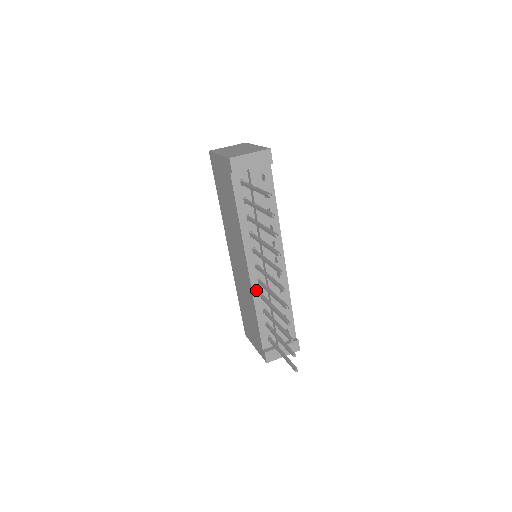
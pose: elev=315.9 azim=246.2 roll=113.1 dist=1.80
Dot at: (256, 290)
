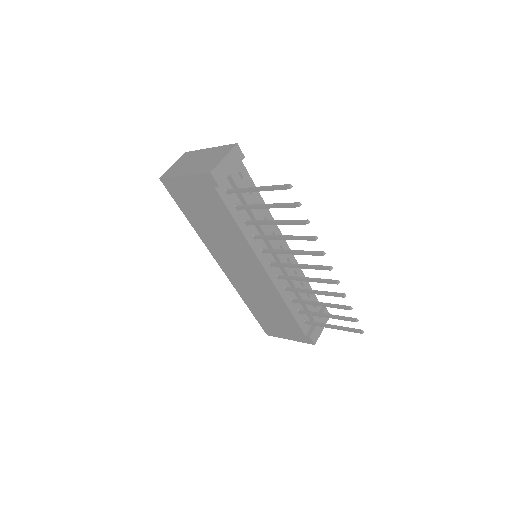
Dot at: (279, 286)
